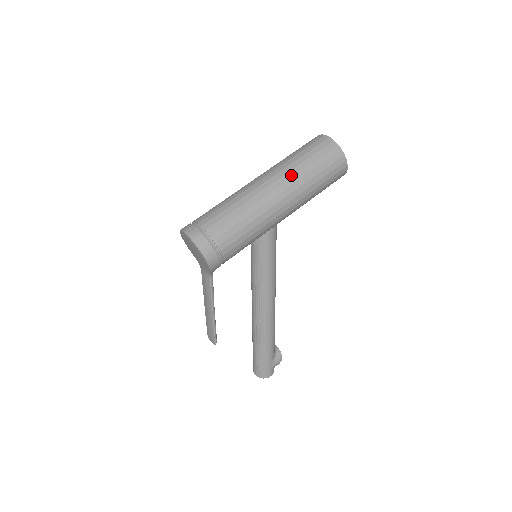
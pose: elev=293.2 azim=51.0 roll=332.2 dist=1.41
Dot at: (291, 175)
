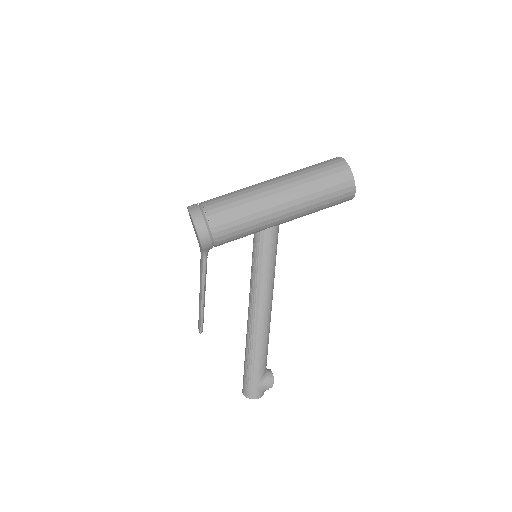
Dot at: (295, 180)
